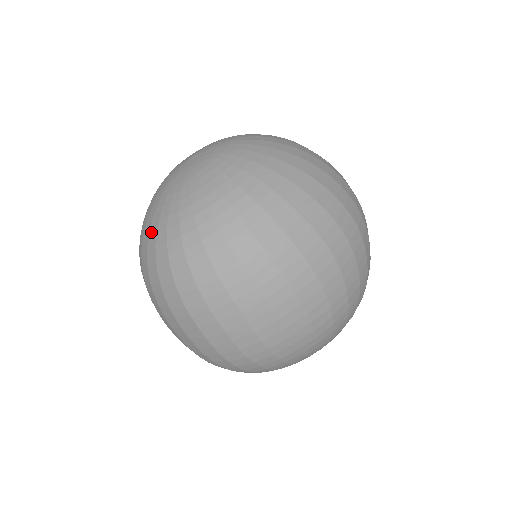
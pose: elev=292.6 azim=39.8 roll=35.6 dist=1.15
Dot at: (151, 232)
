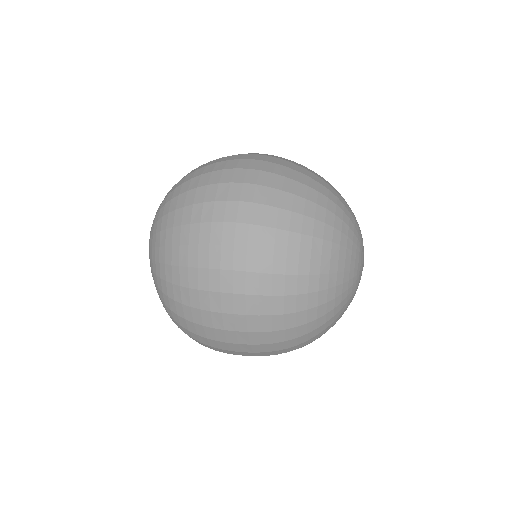
Dot at: occluded
